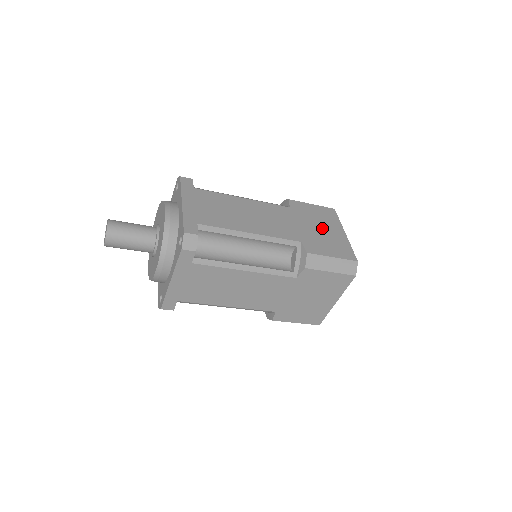
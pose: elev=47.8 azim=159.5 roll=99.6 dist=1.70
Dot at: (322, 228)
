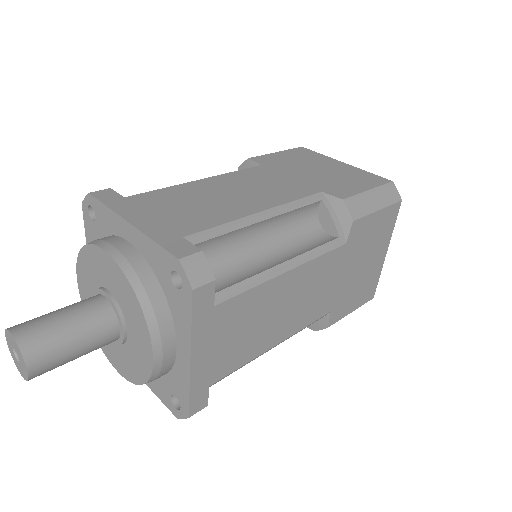
Dot at: (318, 168)
